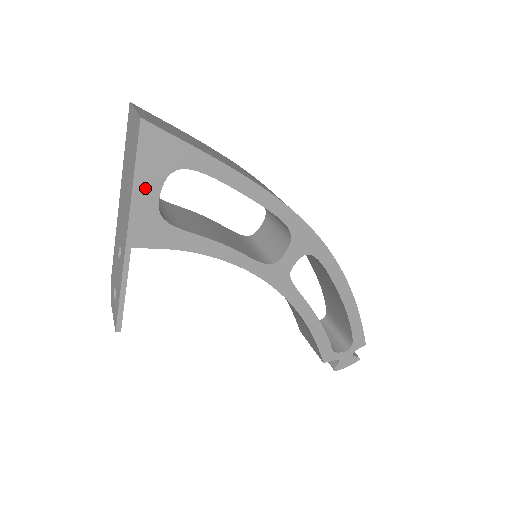
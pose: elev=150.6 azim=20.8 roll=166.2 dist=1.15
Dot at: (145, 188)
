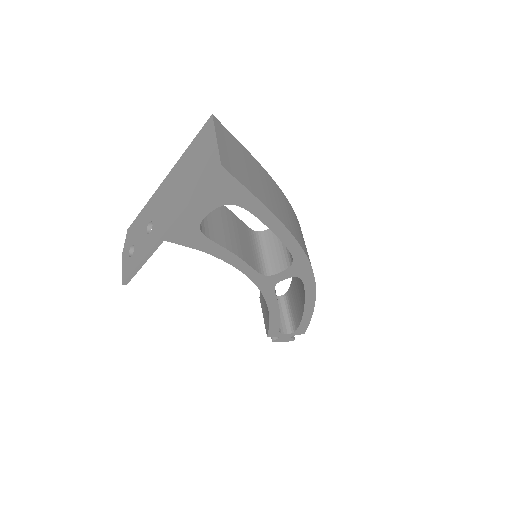
Dot at: (197, 209)
